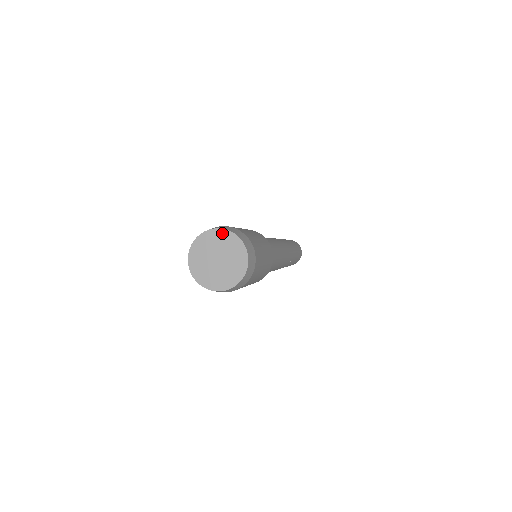
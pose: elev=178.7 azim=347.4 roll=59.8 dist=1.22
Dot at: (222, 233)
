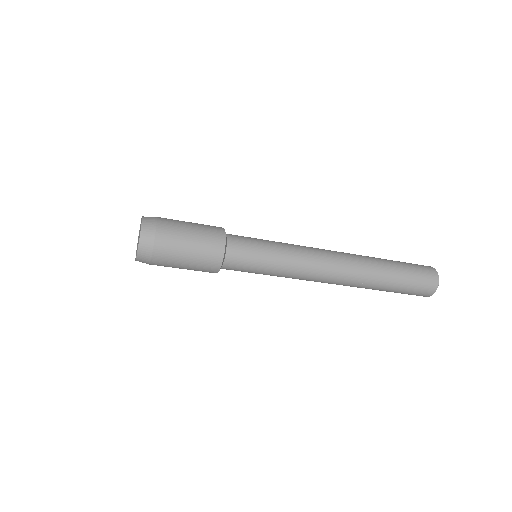
Dot at: (141, 222)
